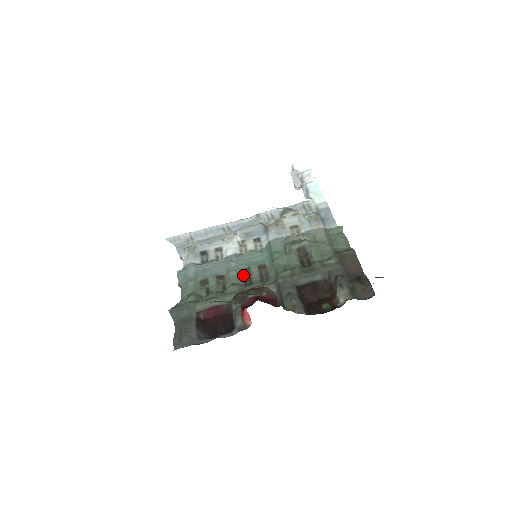
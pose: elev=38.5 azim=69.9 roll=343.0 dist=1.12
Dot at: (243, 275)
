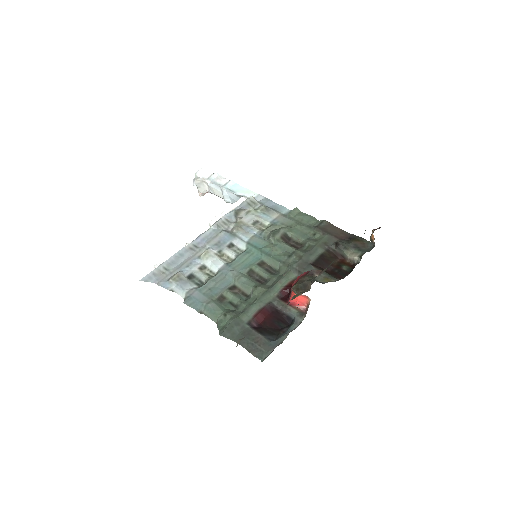
Dot at: (251, 277)
